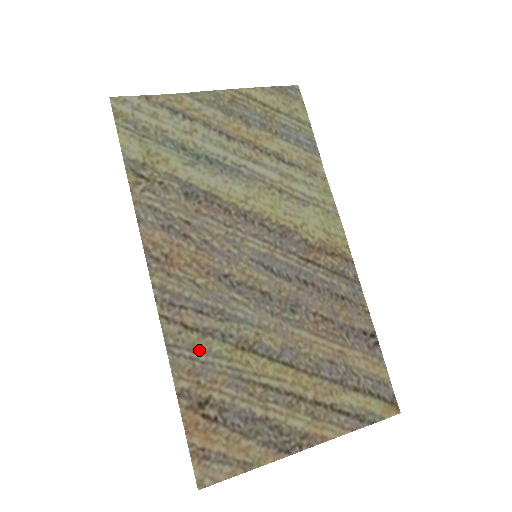
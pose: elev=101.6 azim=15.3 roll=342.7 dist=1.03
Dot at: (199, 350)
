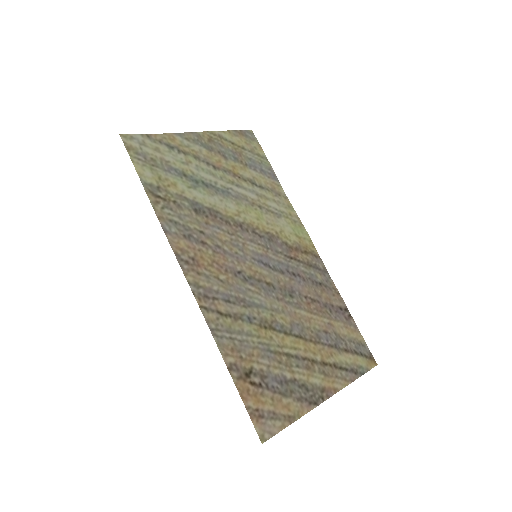
Dot at: (235, 331)
